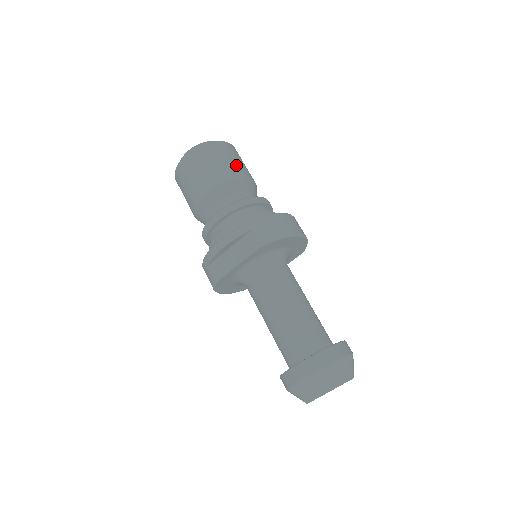
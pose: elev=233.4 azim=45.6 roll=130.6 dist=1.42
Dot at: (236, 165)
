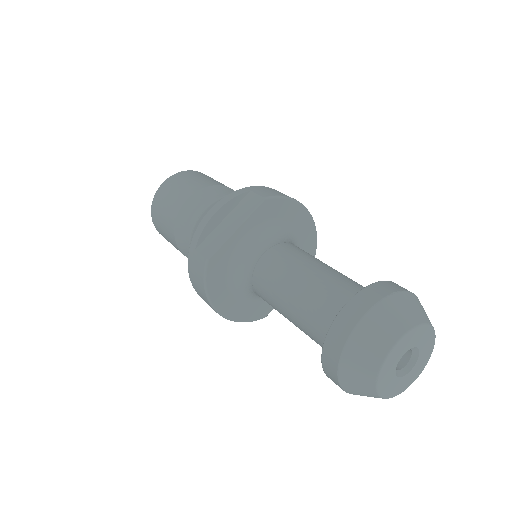
Dot at: occluded
